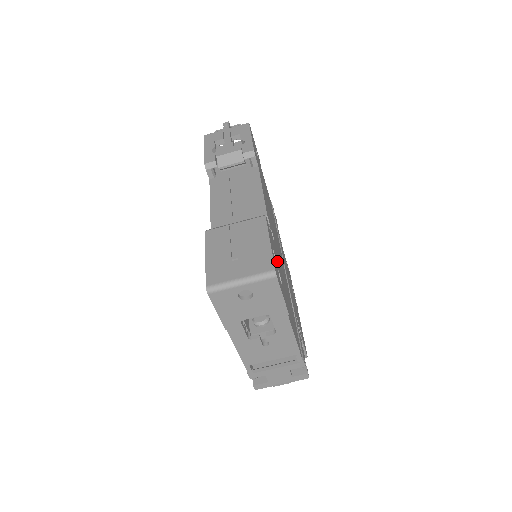
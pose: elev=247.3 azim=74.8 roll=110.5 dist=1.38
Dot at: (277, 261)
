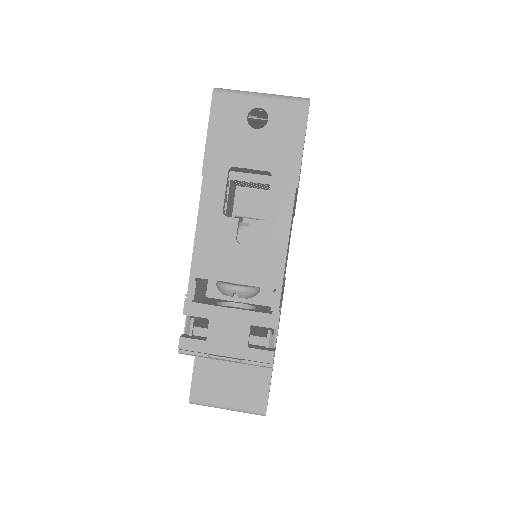
Dot at: occluded
